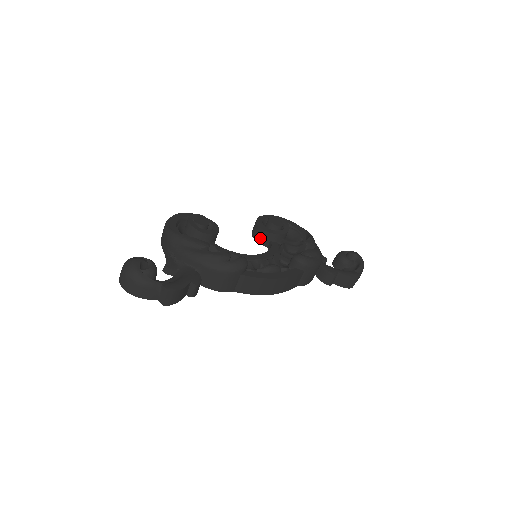
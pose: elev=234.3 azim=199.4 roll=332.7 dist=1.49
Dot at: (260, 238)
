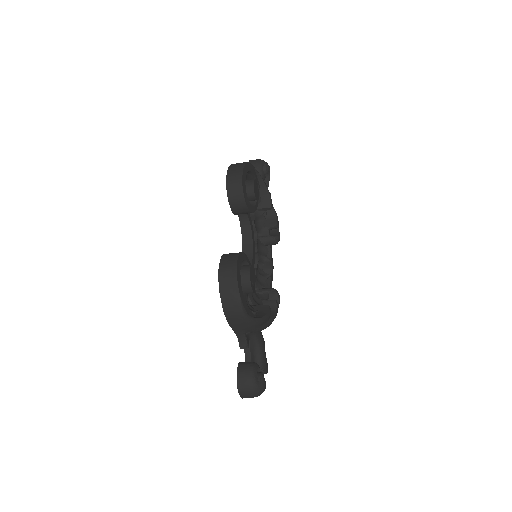
Dot at: occluded
